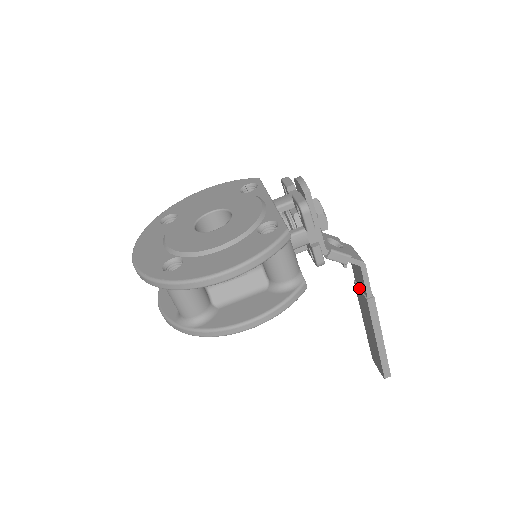
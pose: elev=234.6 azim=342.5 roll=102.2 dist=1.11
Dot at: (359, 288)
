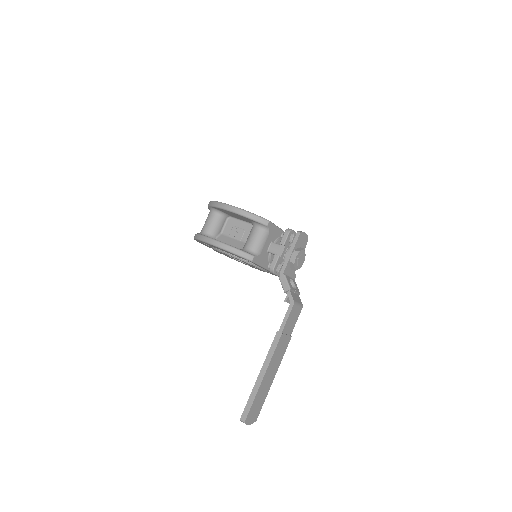
Dot at: occluded
